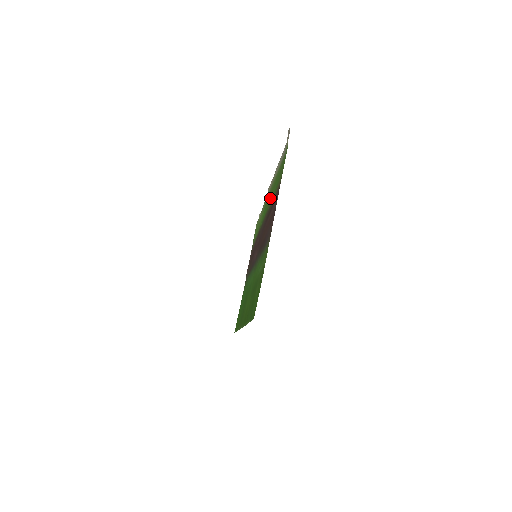
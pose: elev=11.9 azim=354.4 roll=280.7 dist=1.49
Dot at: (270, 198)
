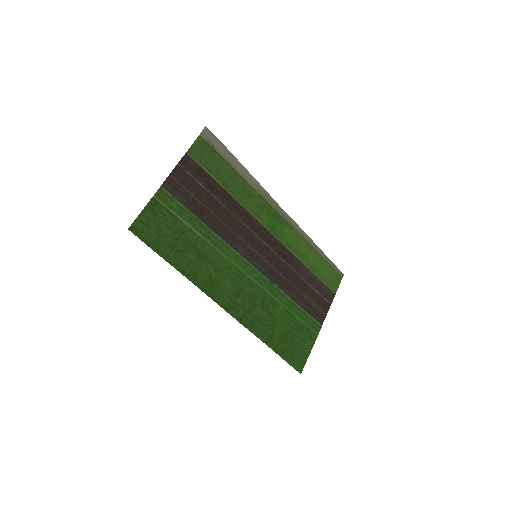
Dot at: (243, 196)
